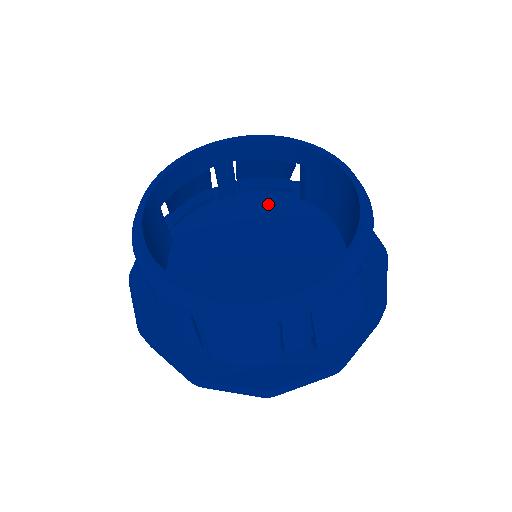
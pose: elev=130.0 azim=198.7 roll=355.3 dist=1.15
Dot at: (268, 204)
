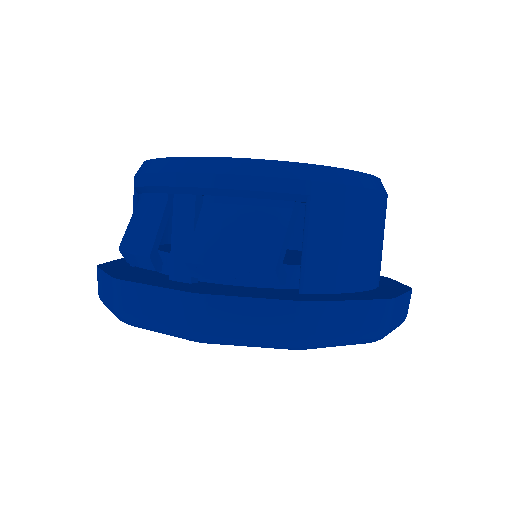
Dot at: occluded
